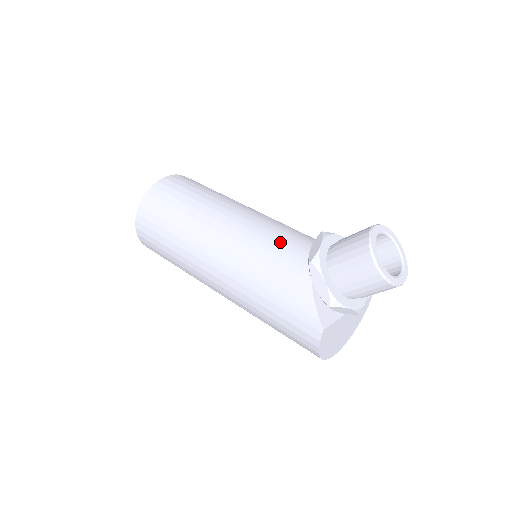
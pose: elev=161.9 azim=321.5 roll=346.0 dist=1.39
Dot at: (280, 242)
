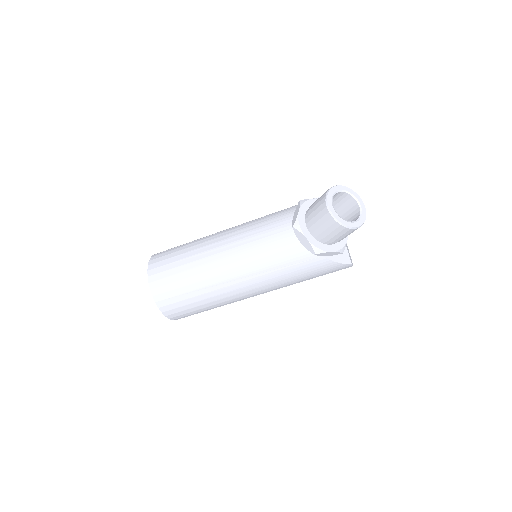
Dot at: (278, 254)
